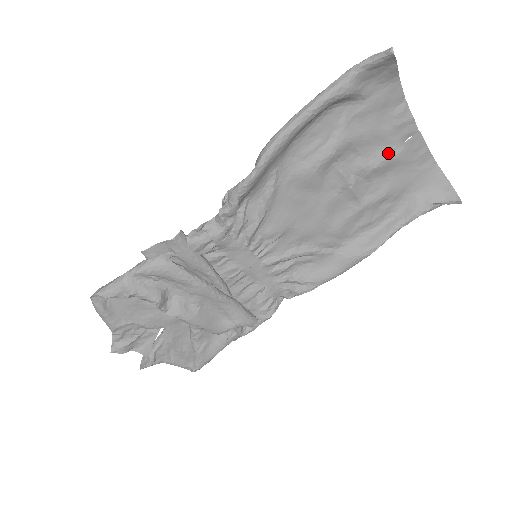
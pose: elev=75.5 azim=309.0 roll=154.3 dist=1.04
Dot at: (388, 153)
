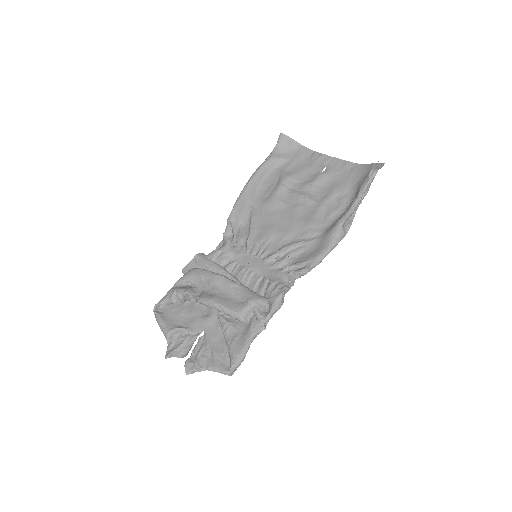
Dot at: (320, 173)
